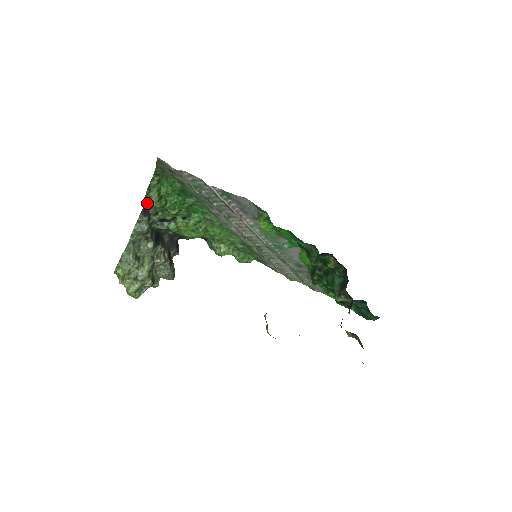
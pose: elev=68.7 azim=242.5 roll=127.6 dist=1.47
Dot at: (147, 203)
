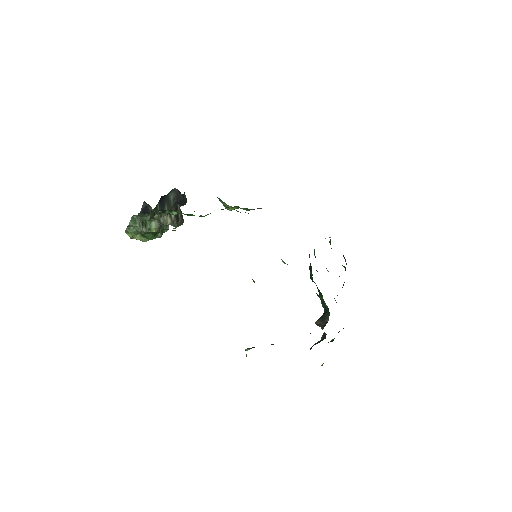
Dot at: (143, 236)
